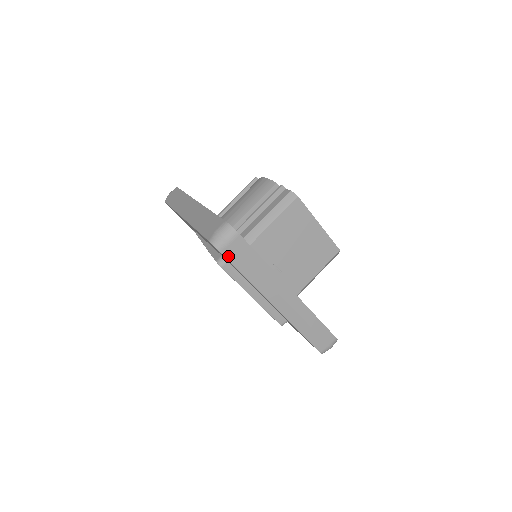
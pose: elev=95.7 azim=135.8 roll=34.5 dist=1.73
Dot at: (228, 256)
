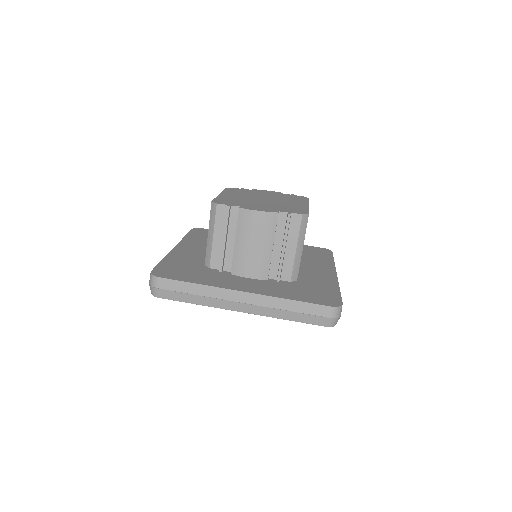
Dot at: occluded
